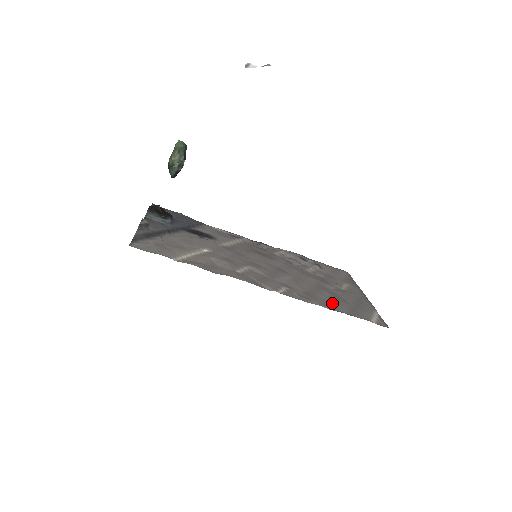
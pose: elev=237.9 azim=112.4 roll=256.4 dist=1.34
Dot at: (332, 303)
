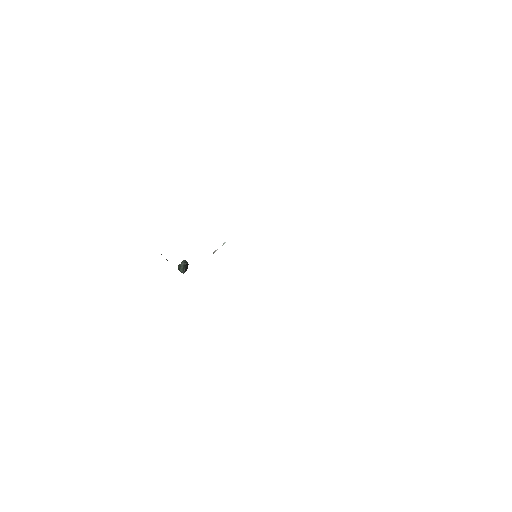
Dot at: occluded
